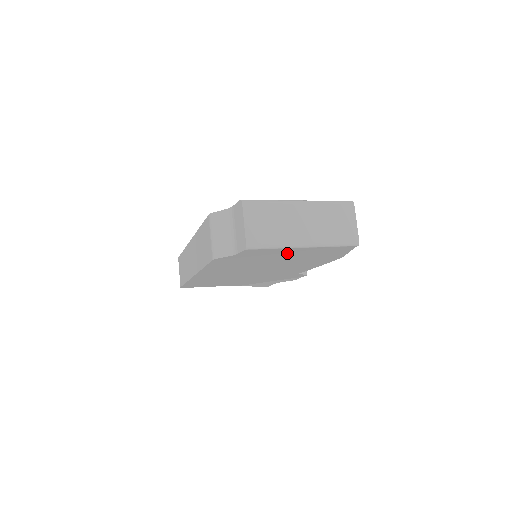
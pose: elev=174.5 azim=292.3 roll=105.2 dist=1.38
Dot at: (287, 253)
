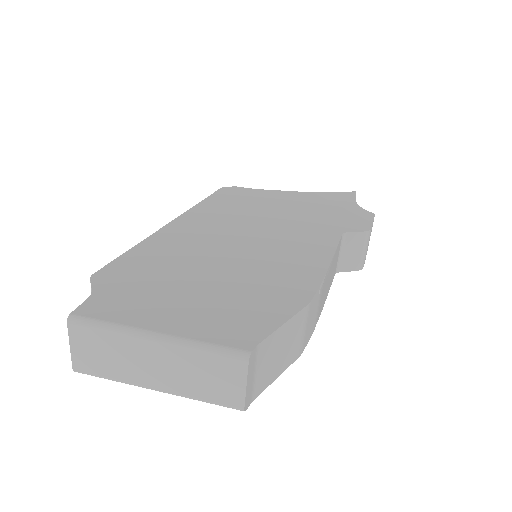
Dot at: occluded
